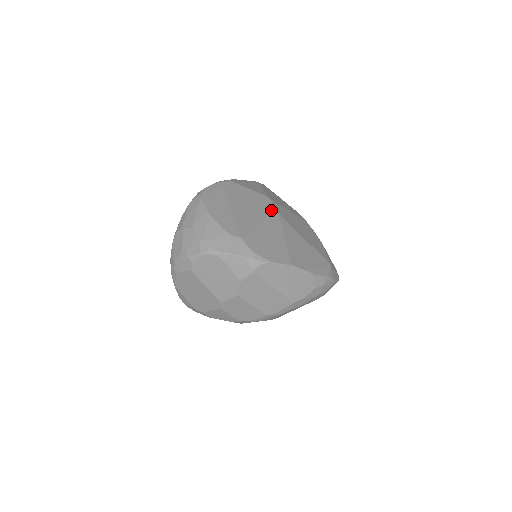
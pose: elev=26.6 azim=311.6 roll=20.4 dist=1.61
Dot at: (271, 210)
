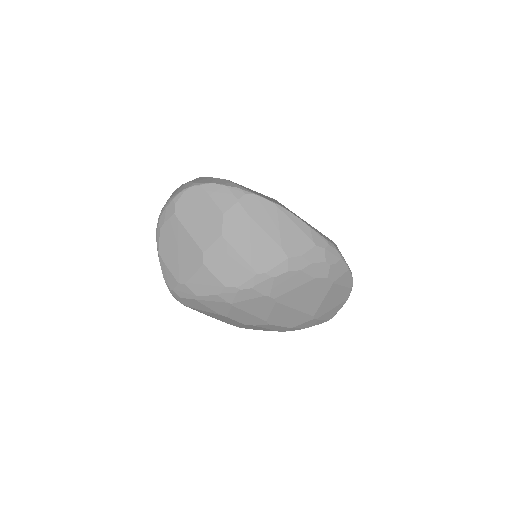
Dot at: occluded
